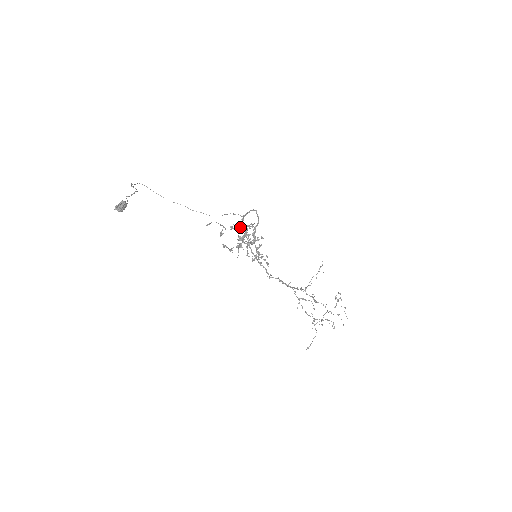
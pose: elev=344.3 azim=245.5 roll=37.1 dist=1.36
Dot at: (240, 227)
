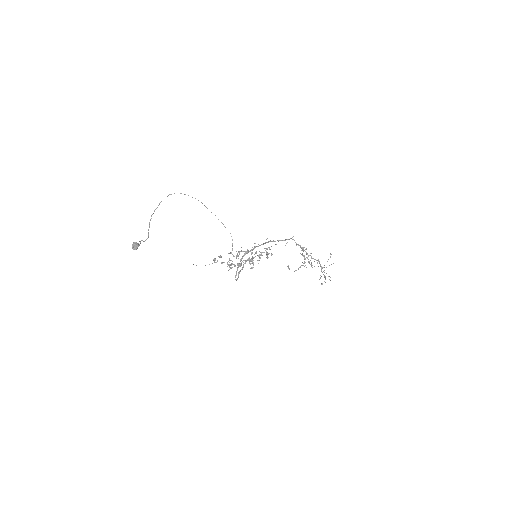
Dot at: (231, 264)
